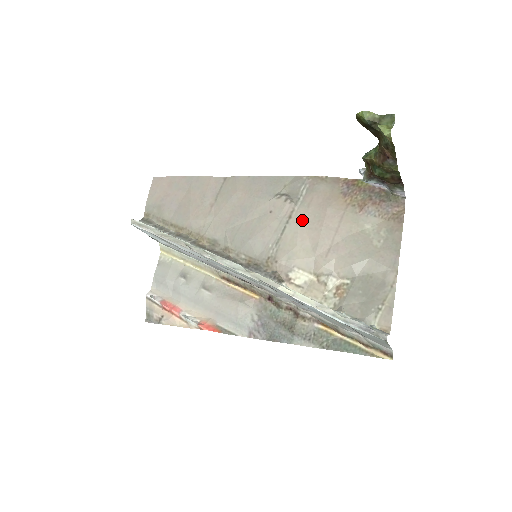
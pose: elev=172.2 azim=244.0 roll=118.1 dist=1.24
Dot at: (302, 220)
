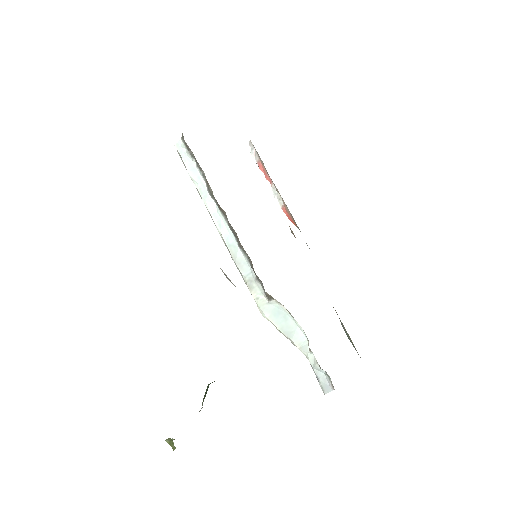
Dot at: occluded
